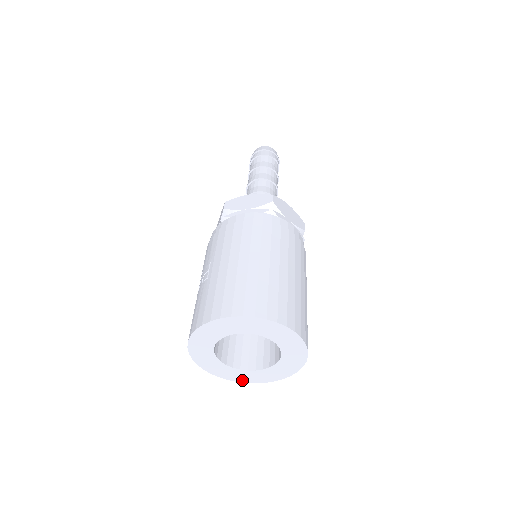
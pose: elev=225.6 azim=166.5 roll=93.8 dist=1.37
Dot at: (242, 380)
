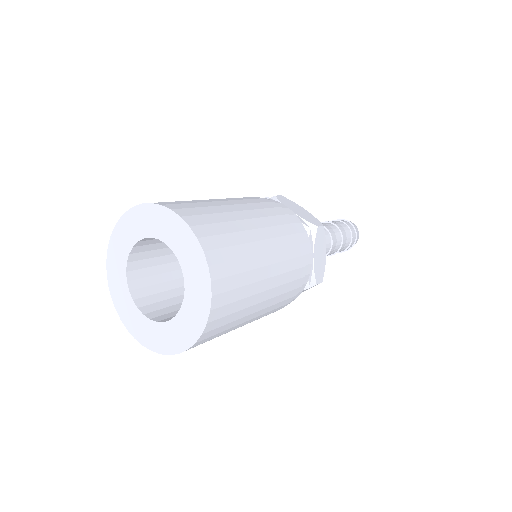
Dot at: (165, 349)
